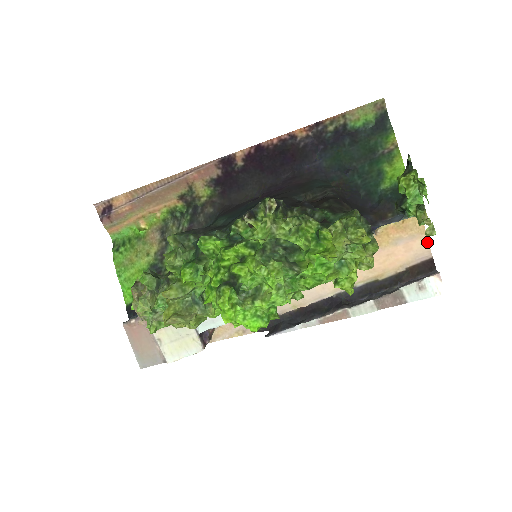
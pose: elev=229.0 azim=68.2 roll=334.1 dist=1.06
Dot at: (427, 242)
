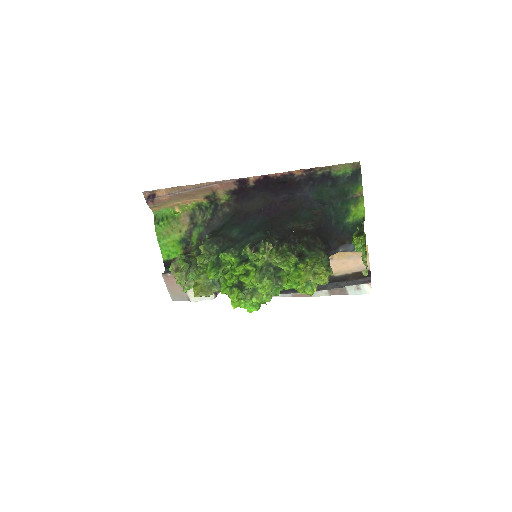
Dot at: (368, 261)
